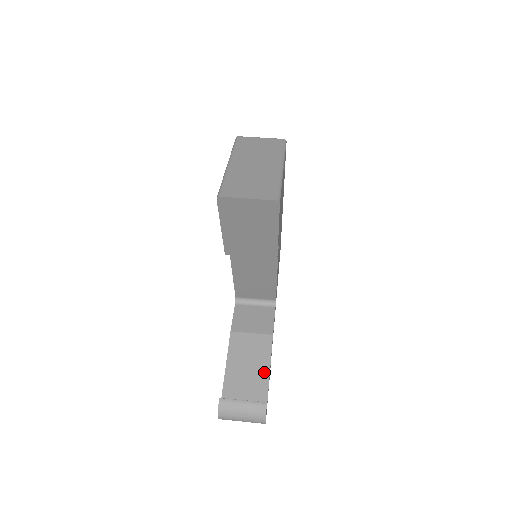
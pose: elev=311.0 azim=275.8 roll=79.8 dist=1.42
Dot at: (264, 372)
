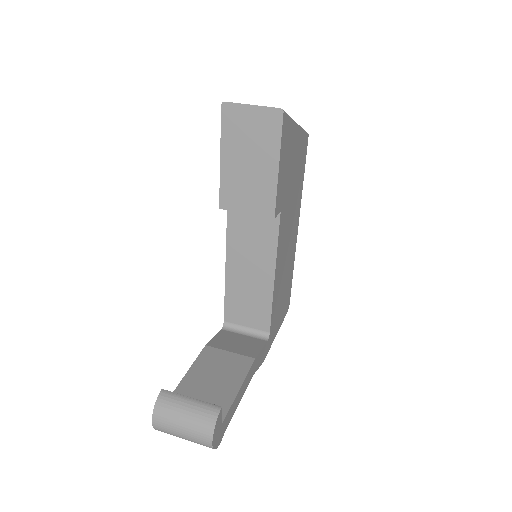
Dot at: (231, 389)
